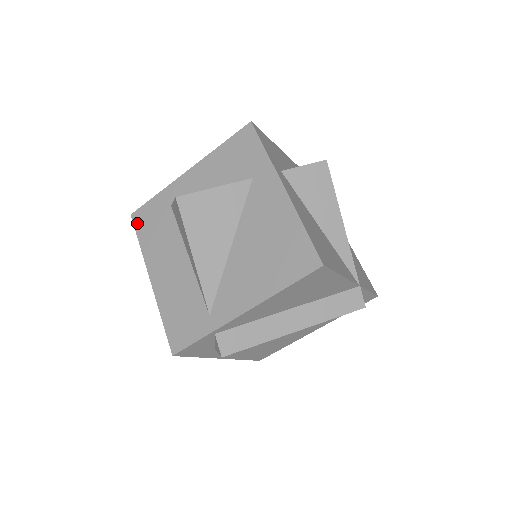
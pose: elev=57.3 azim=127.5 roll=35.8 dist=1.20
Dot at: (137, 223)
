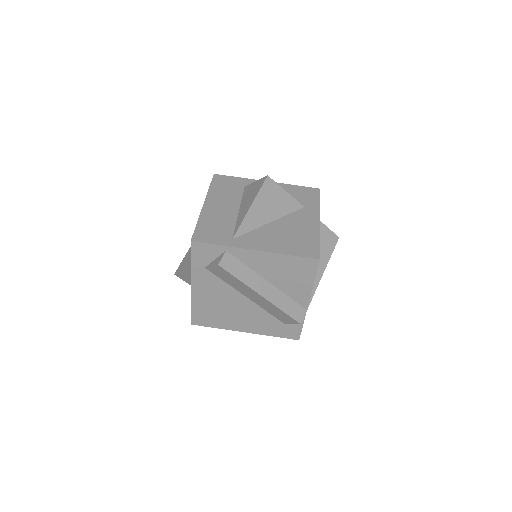
Dot at: (215, 179)
